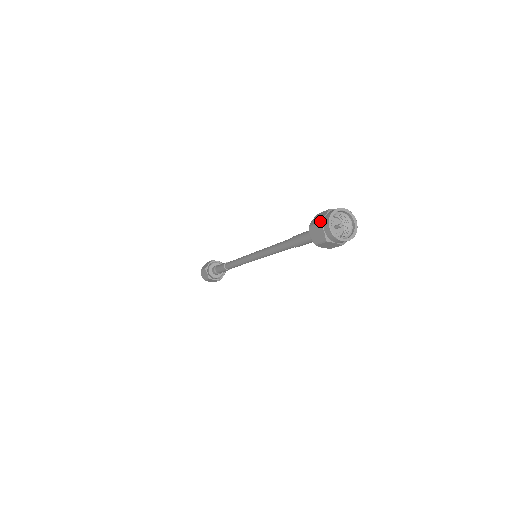
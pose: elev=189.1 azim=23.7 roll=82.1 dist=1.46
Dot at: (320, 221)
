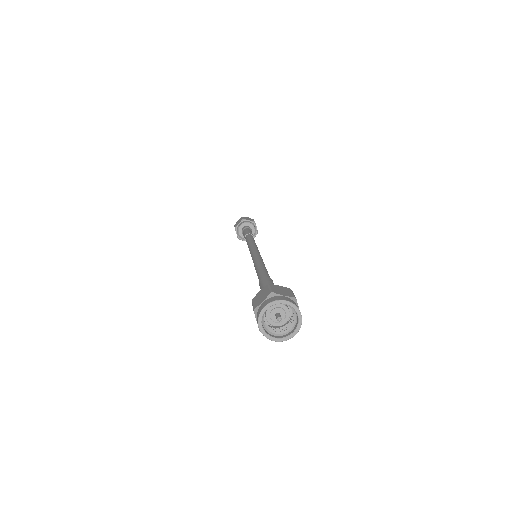
Dot at: (254, 308)
